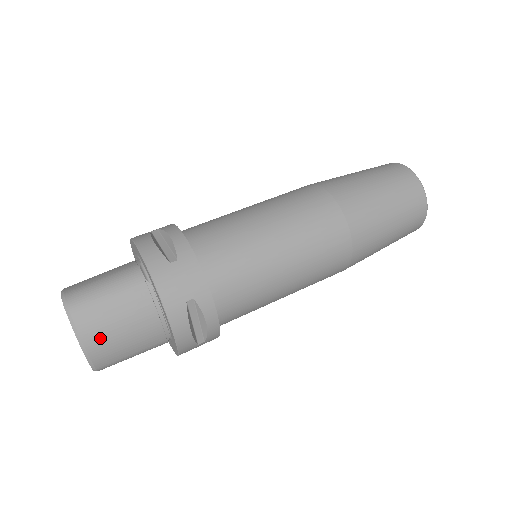
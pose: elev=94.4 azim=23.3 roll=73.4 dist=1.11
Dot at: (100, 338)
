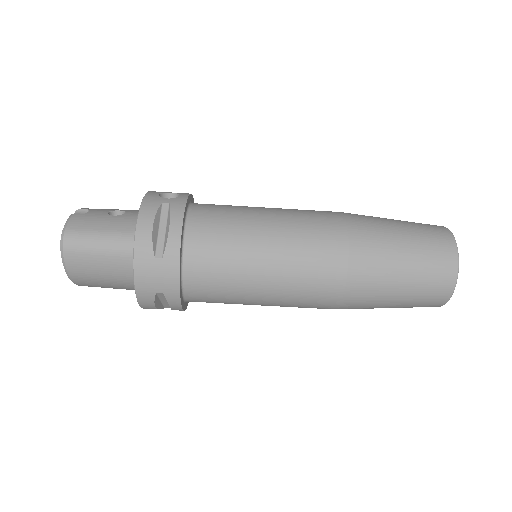
Dot at: (83, 276)
